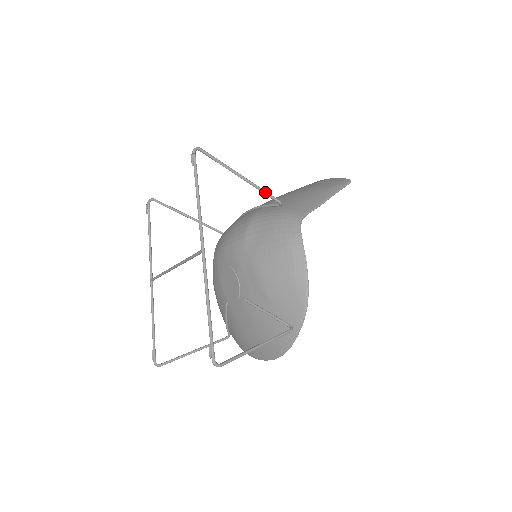
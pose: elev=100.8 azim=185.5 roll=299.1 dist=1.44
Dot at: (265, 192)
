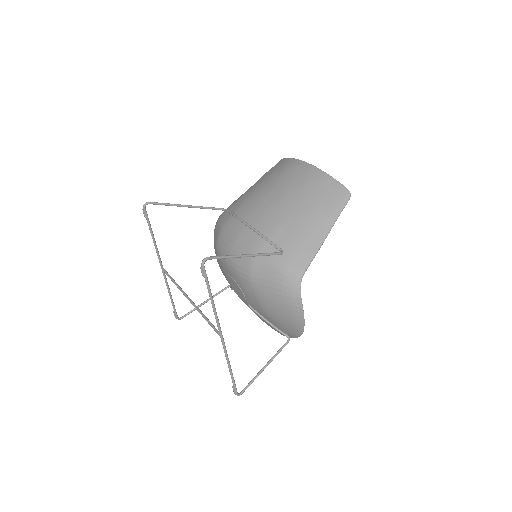
Dot at: (268, 255)
